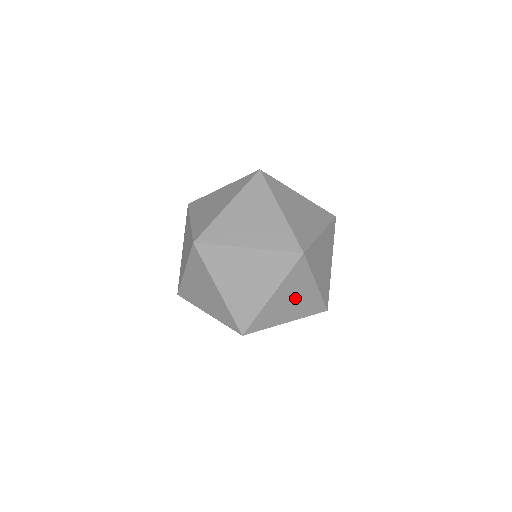
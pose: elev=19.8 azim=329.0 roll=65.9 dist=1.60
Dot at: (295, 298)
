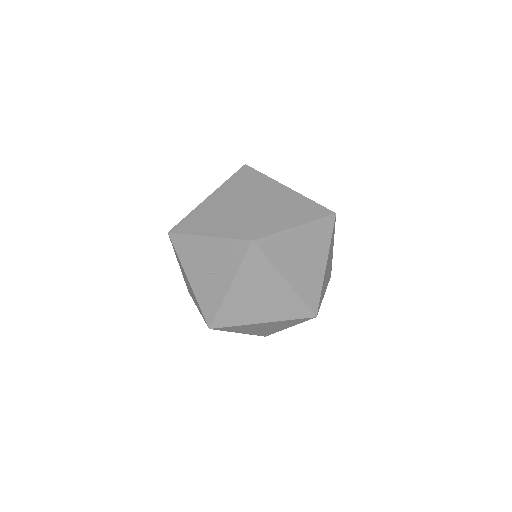
Dot at: (307, 257)
